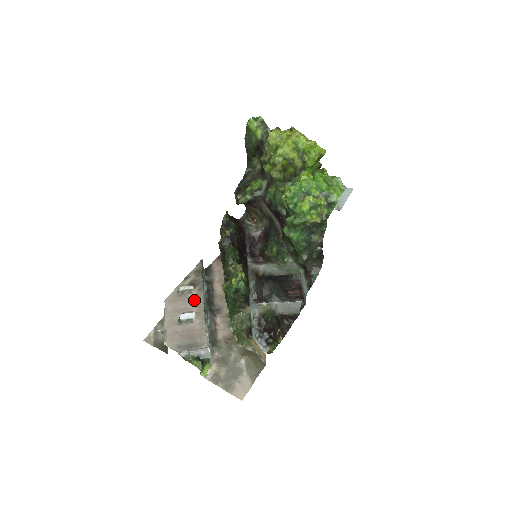
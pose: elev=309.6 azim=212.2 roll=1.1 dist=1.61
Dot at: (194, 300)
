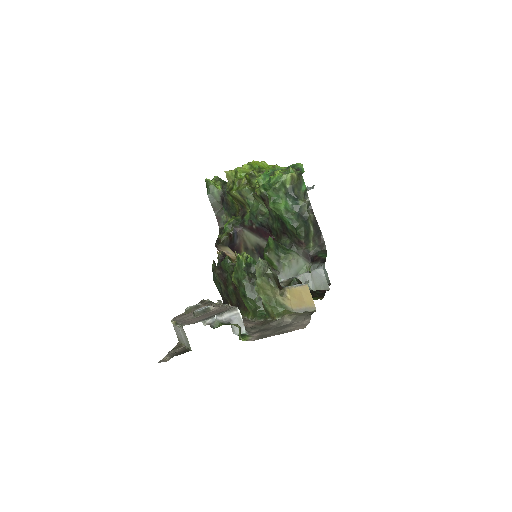
Dot at: occluded
